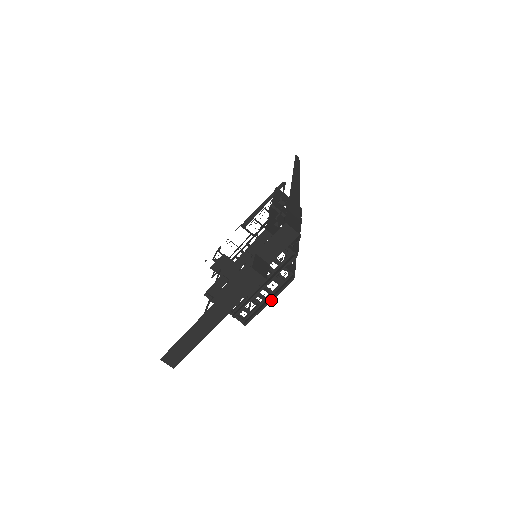
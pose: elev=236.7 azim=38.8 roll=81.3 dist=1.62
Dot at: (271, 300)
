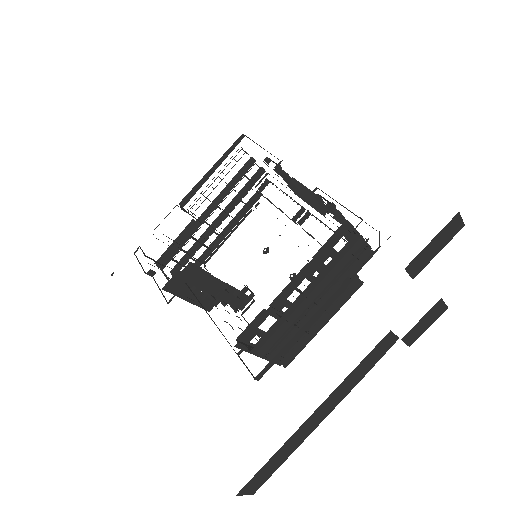
Dot at: occluded
